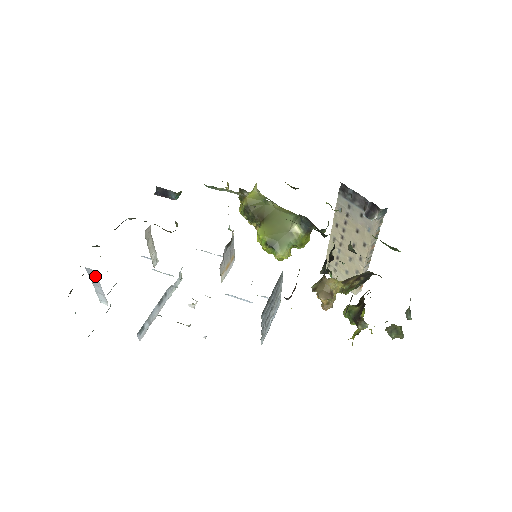
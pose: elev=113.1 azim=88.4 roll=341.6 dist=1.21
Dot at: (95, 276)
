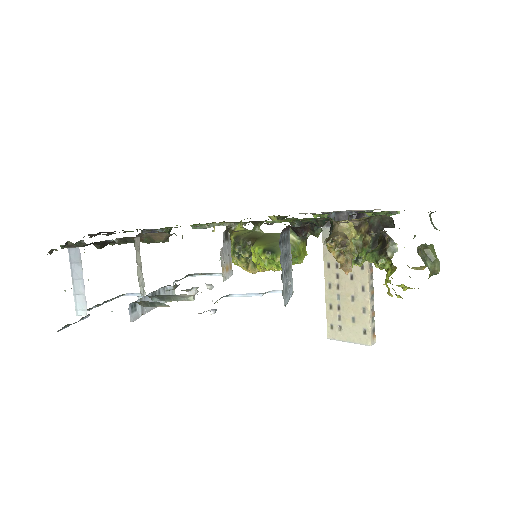
Dot at: (78, 258)
